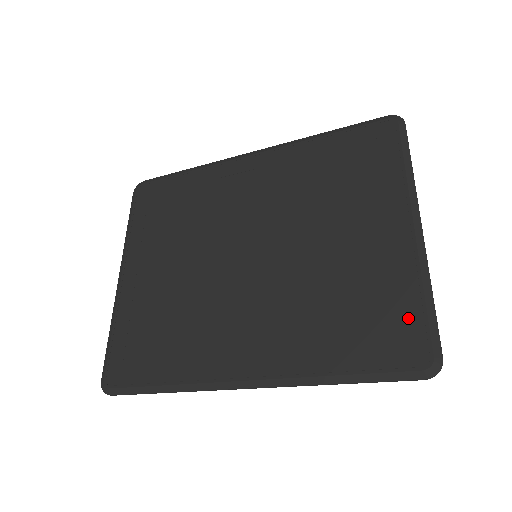
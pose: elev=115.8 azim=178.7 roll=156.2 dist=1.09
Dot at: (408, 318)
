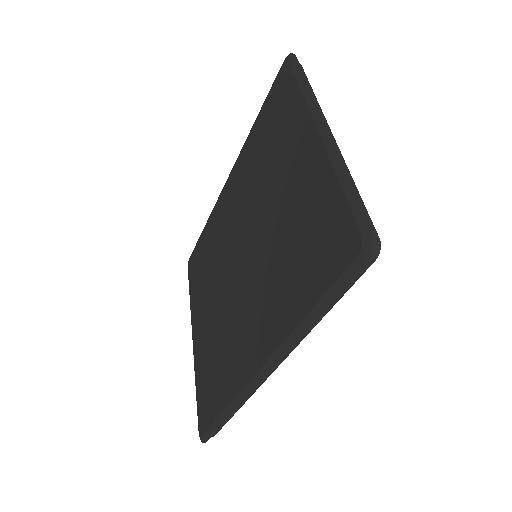
Dot at: (335, 215)
